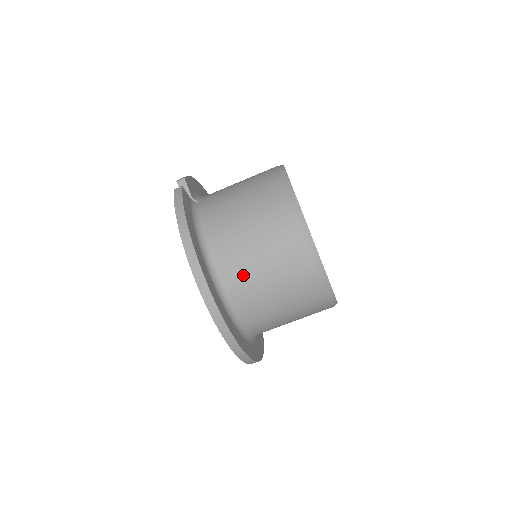
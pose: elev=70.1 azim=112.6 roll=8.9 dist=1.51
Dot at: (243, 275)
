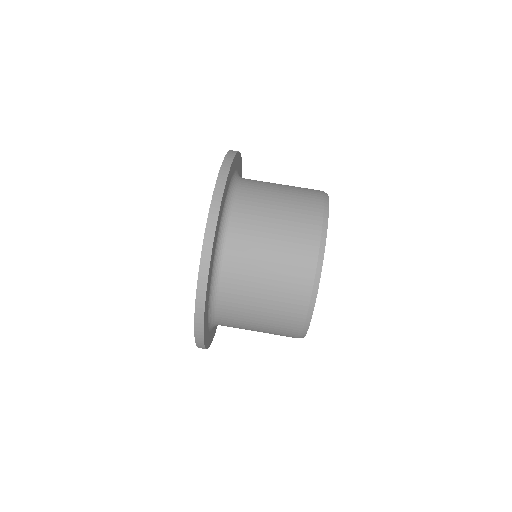
Dot at: (258, 190)
